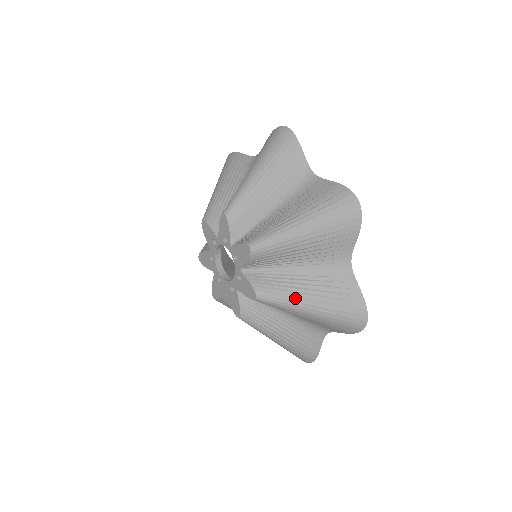
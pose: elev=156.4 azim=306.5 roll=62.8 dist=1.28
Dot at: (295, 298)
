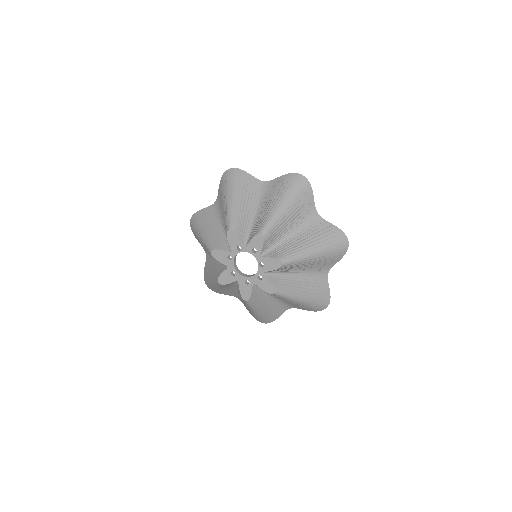
Dot at: (296, 293)
